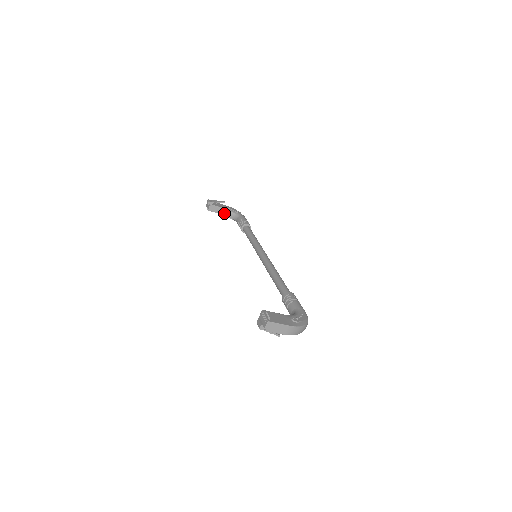
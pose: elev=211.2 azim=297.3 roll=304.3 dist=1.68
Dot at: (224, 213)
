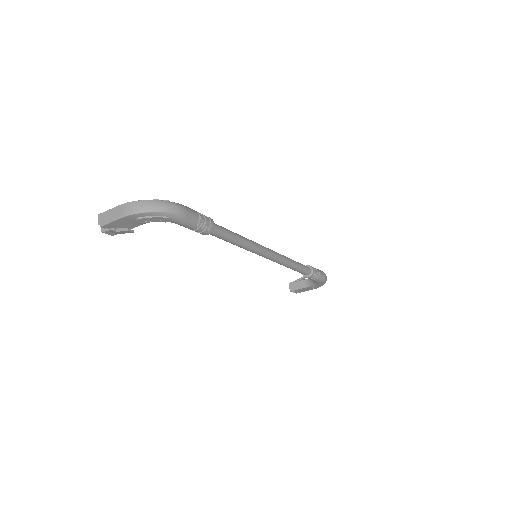
Dot at: (307, 285)
